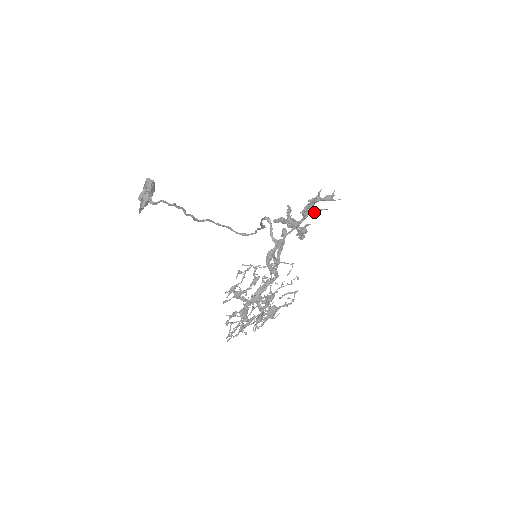
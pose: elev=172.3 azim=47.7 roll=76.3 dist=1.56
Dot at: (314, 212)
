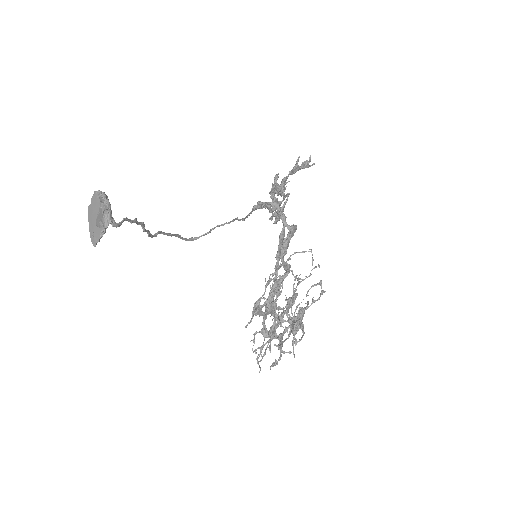
Dot at: occluded
